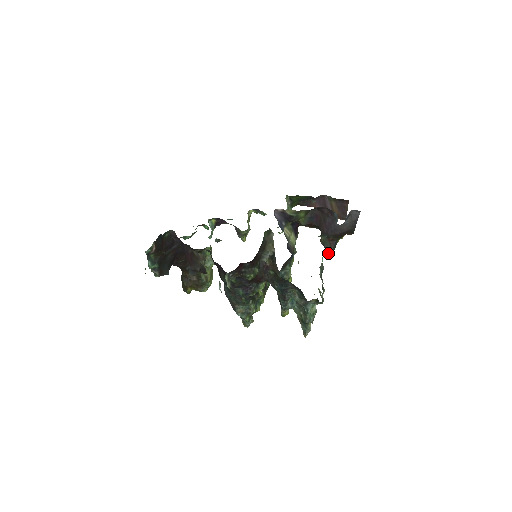
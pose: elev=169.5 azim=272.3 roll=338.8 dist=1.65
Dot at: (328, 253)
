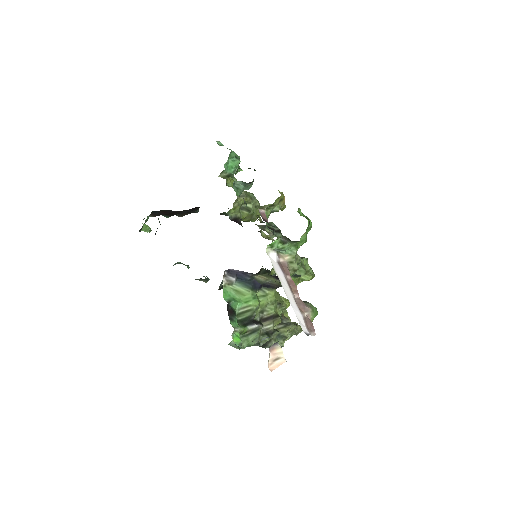
Dot at: occluded
